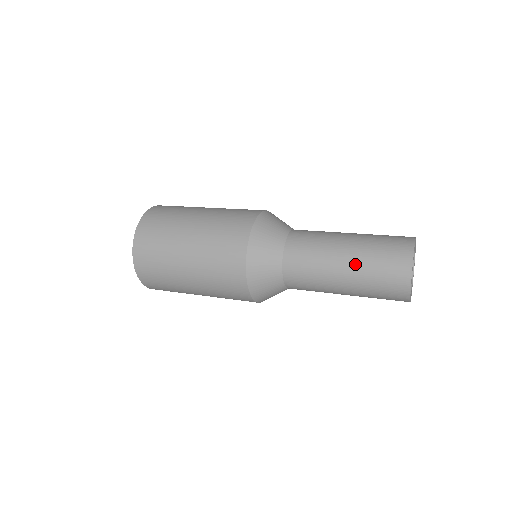
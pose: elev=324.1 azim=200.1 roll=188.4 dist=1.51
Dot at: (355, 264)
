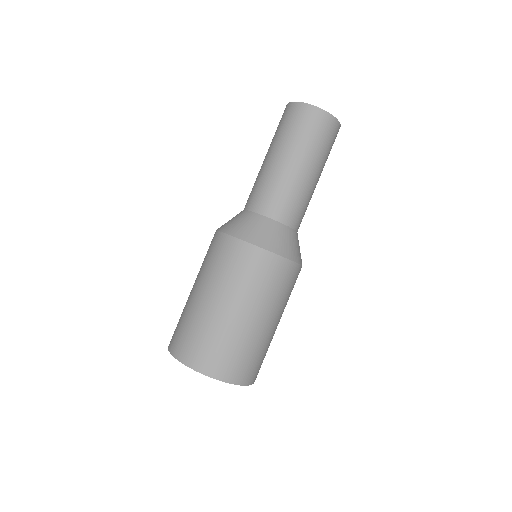
Dot at: (301, 154)
